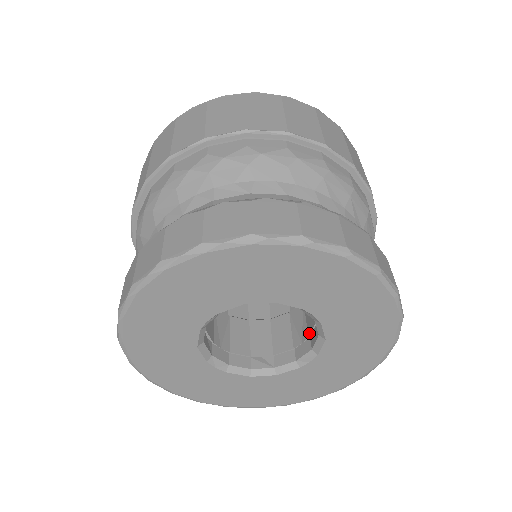
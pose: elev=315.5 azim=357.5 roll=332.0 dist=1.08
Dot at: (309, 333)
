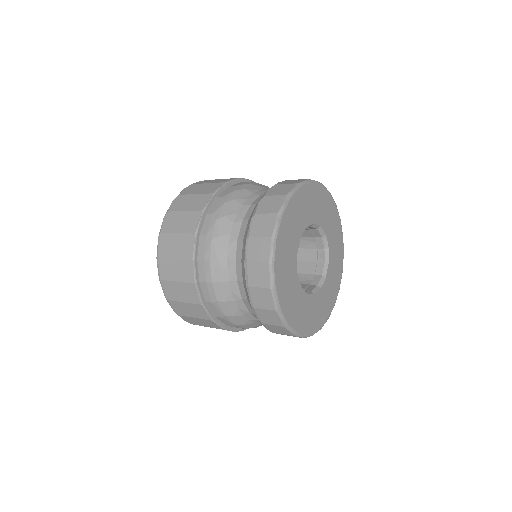
Dot at: (314, 272)
